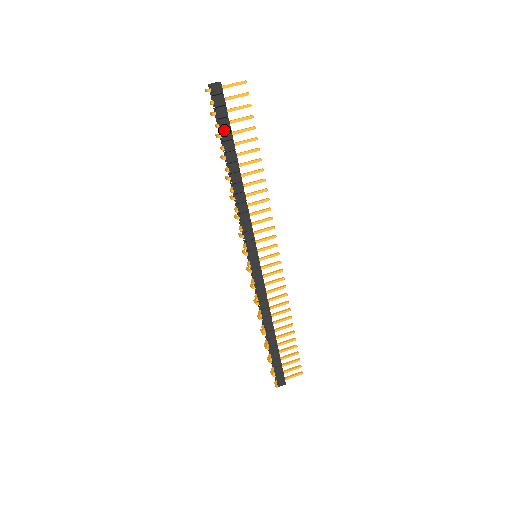
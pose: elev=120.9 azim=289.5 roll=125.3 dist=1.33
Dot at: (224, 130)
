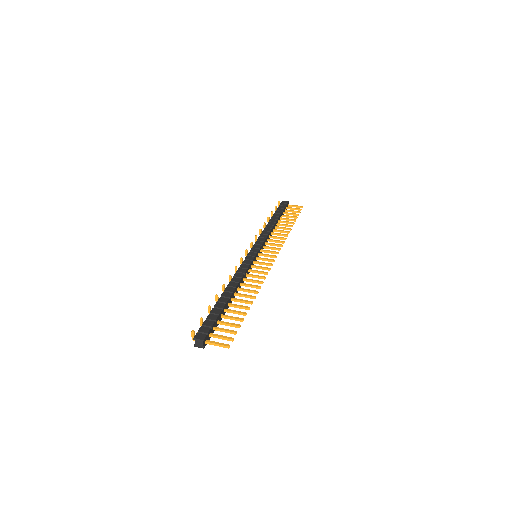
Dot at: (278, 212)
